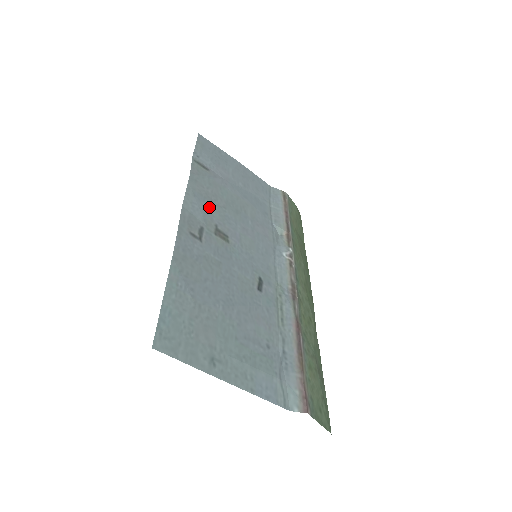
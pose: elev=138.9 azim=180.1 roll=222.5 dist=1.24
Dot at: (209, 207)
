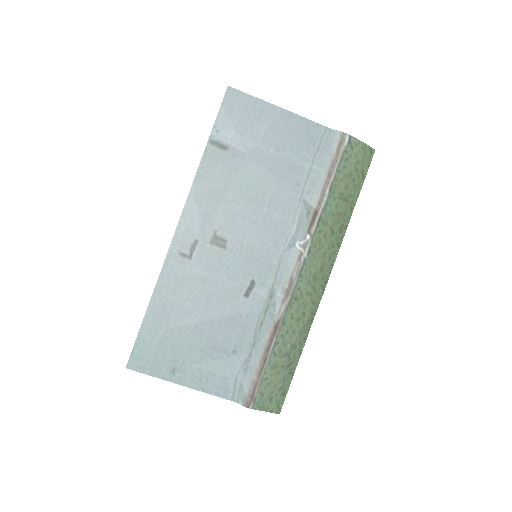
Dot at: (212, 209)
